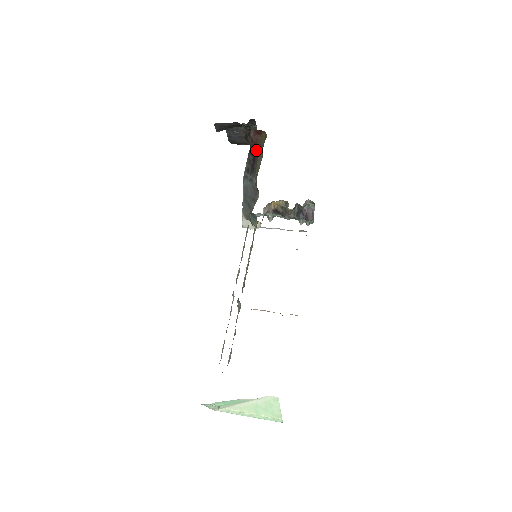
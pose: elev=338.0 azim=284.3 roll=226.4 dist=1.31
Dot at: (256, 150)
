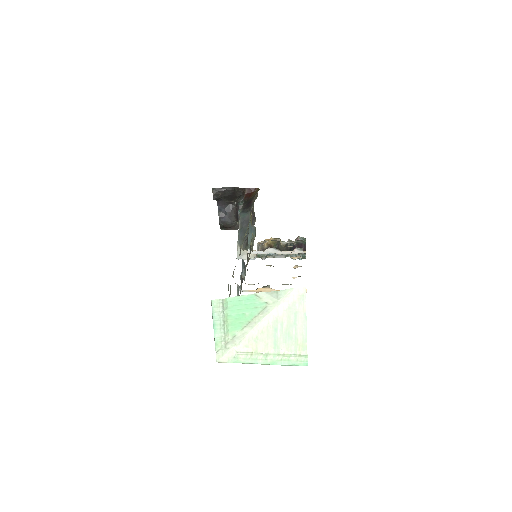
Dot at: (250, 199)
